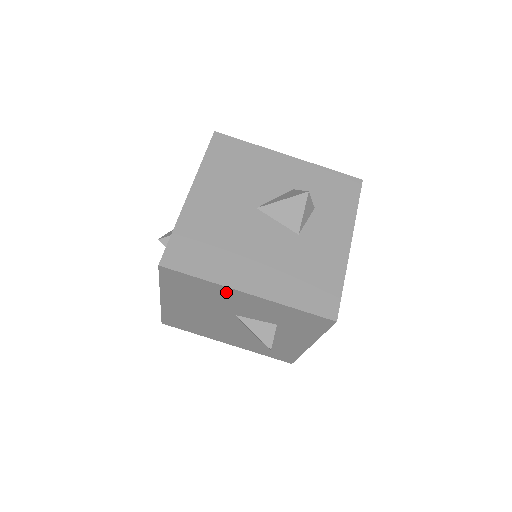
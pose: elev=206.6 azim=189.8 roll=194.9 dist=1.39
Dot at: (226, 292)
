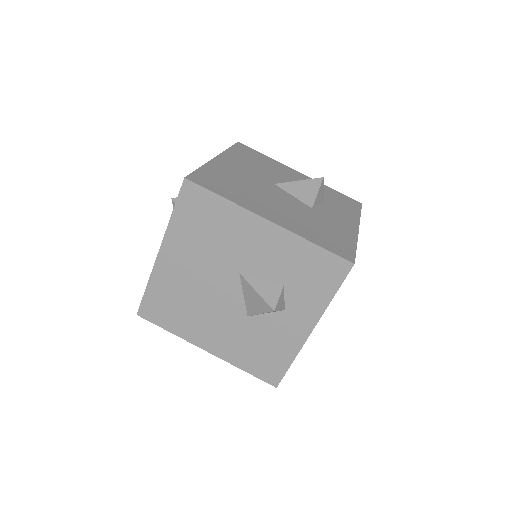
Dot at: (244, 222)
